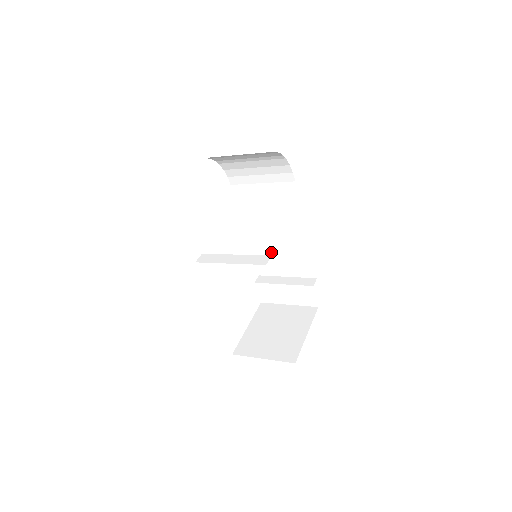
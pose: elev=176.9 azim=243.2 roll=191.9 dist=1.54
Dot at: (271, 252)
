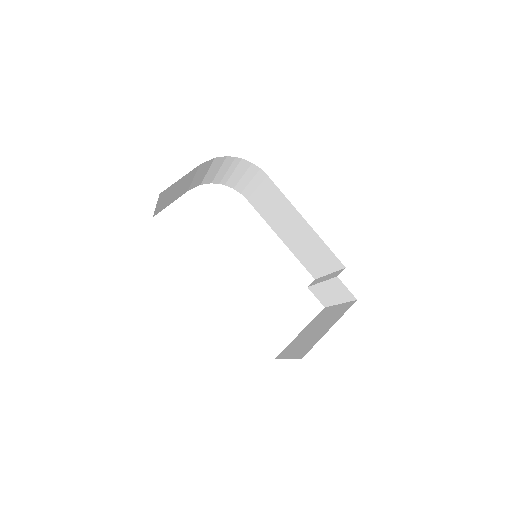
Dot at: (304, 252)
